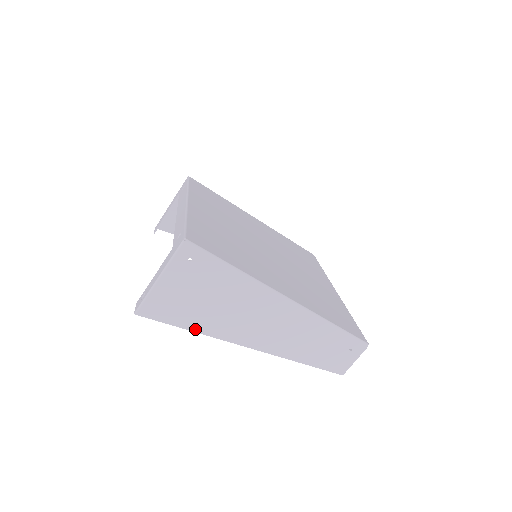
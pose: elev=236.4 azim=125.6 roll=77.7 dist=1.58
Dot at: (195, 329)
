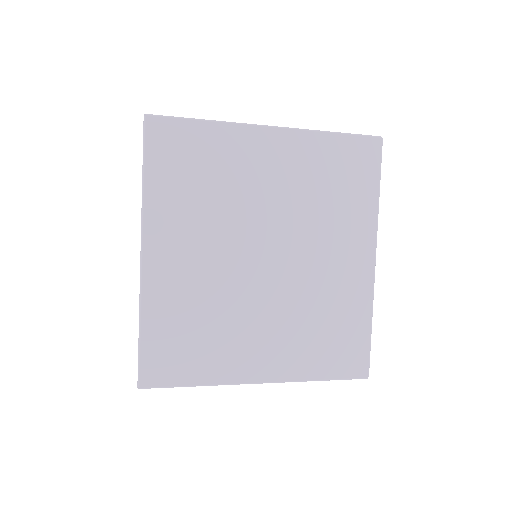
Dot at: occluded
